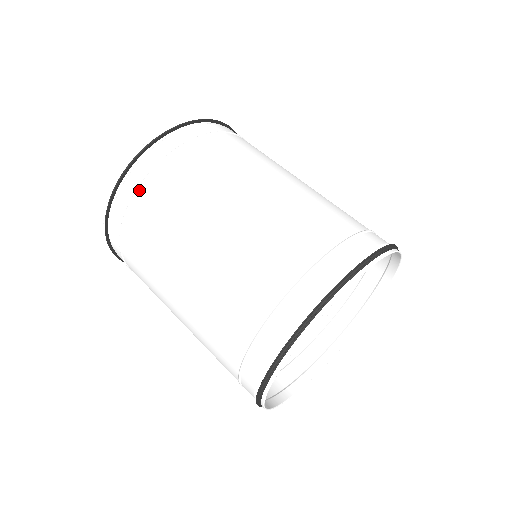
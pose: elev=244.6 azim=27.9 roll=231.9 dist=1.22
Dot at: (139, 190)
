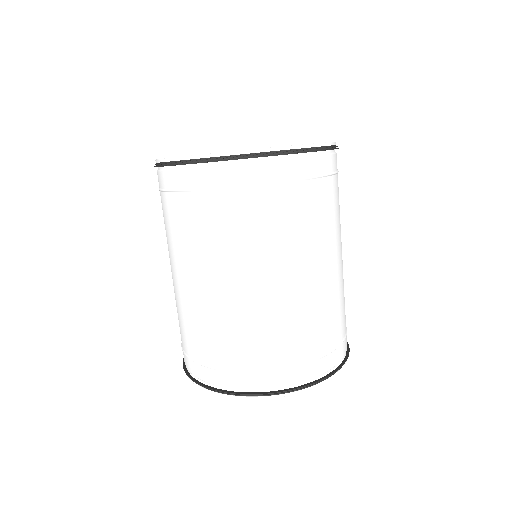
Dot at: (275, 184)
